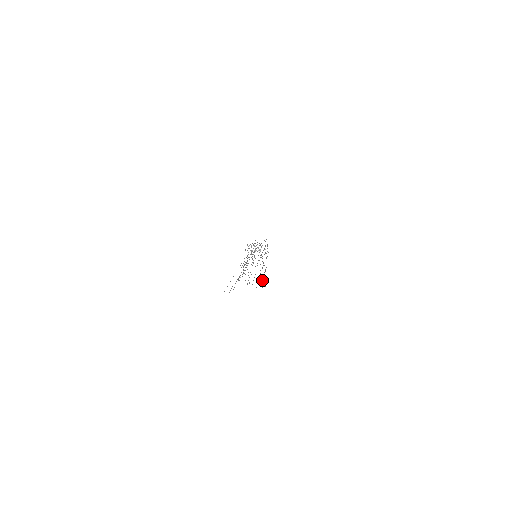
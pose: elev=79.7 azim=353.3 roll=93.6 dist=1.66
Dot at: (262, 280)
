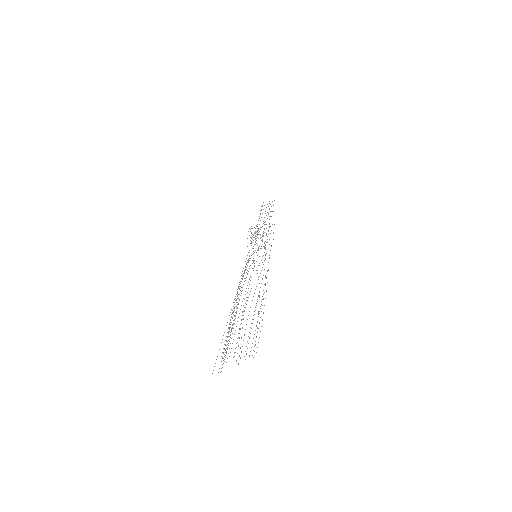
Dot at: occluded
